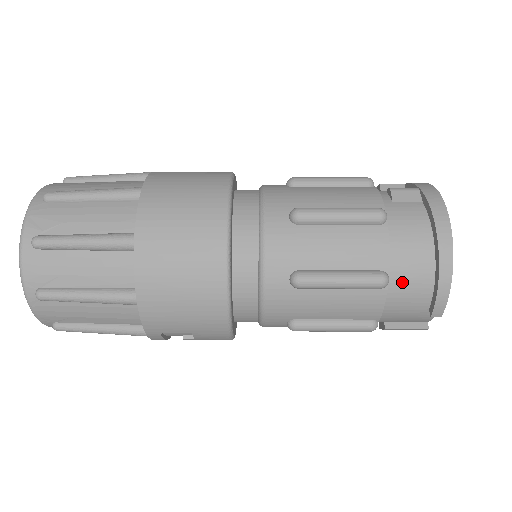
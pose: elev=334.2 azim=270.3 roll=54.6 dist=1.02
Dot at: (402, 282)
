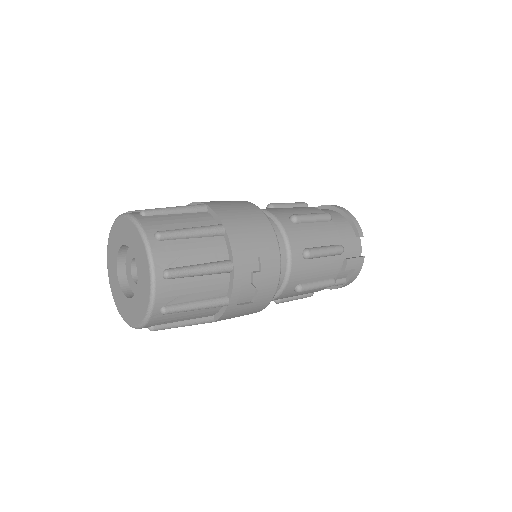
Dot at: (336, 222)
